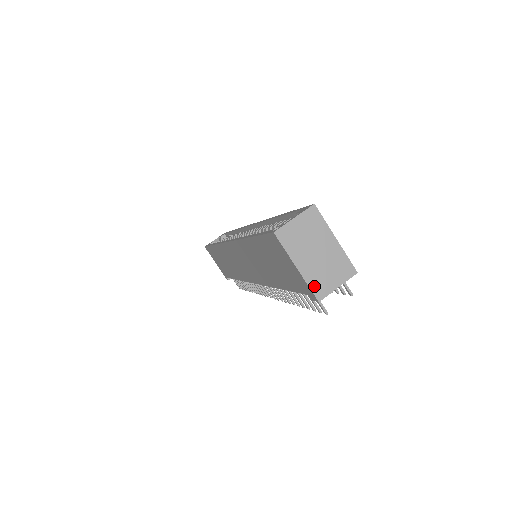
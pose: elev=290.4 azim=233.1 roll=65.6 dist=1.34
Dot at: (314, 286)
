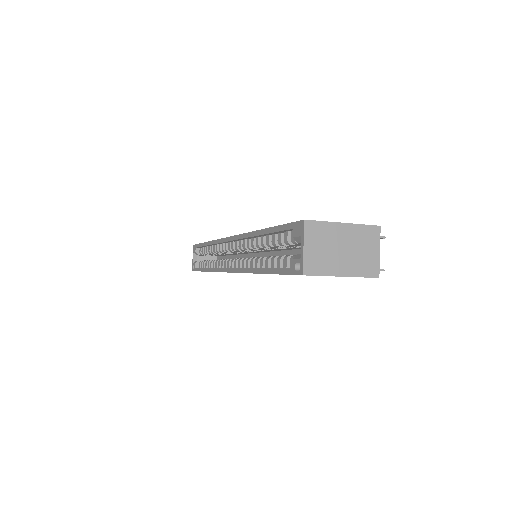
Dot at: (365, 272)
